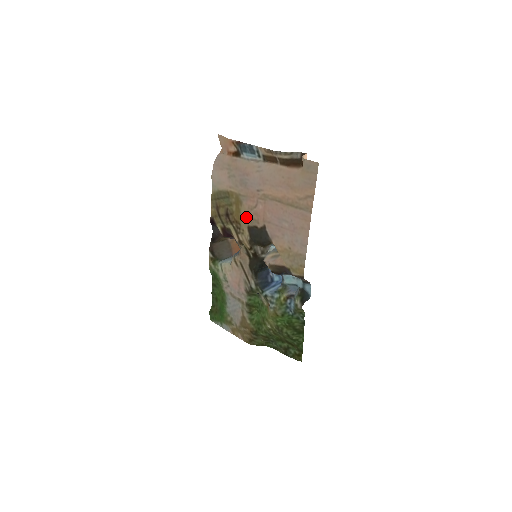
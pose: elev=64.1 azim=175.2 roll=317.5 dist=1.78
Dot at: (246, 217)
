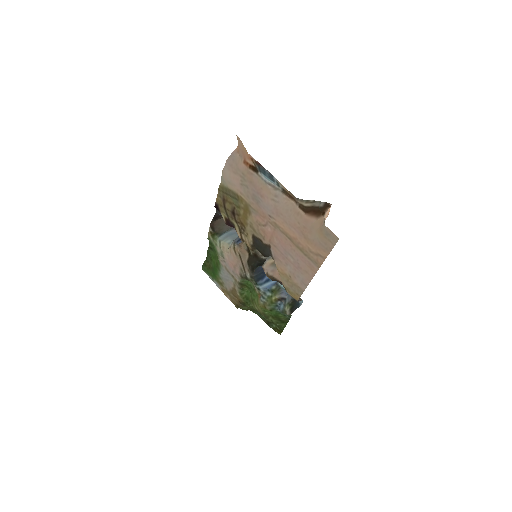
Dot at: (252, 227)
